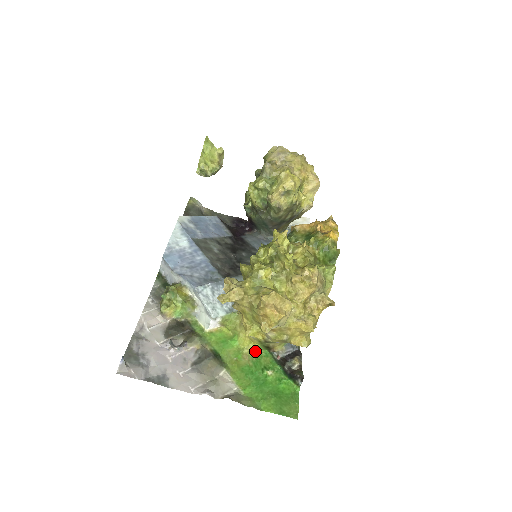
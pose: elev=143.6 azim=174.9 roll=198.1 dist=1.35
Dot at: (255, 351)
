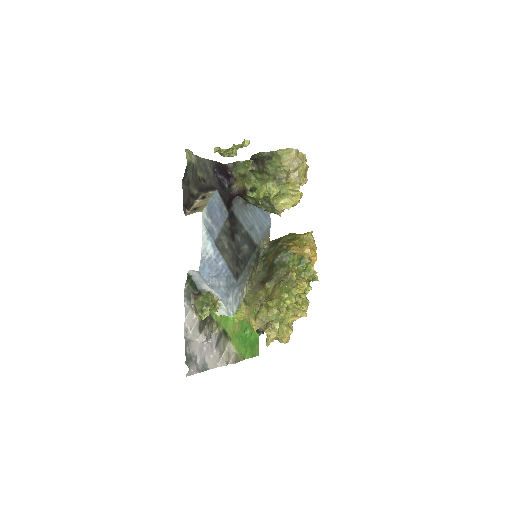
Dot at: (242, 320)
